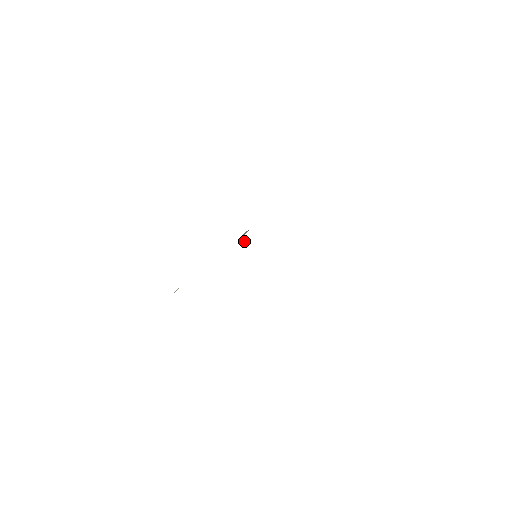
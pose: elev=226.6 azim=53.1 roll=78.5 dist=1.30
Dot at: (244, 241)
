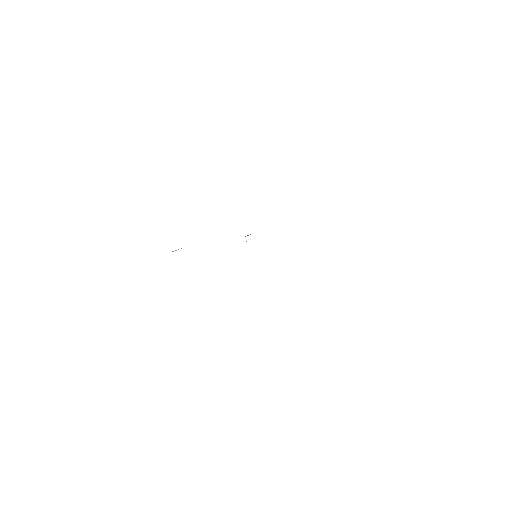
Dot at: occluded
